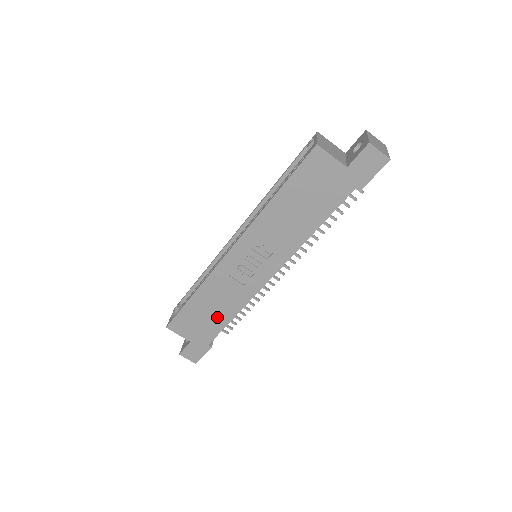
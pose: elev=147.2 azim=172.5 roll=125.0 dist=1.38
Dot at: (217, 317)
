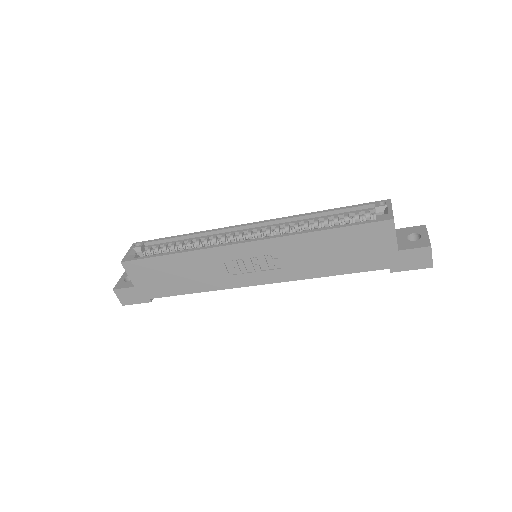
Dot at: (180, 283)
